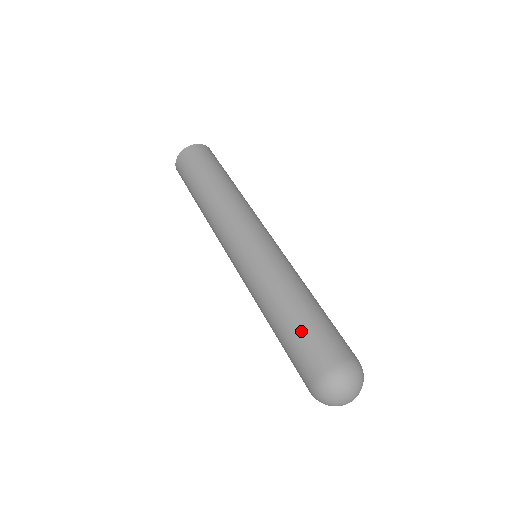
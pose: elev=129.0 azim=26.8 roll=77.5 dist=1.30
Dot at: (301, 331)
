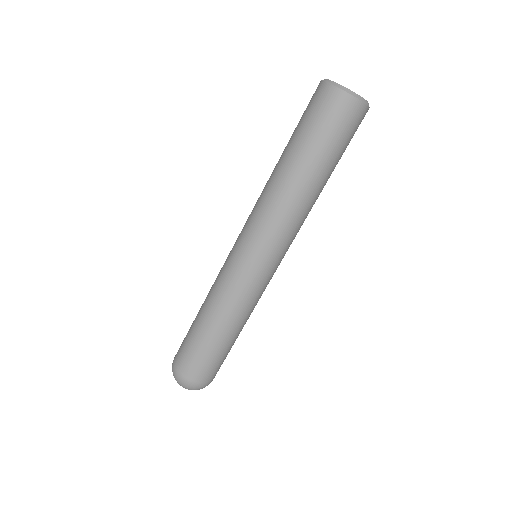
Dot at: (206, 351)
